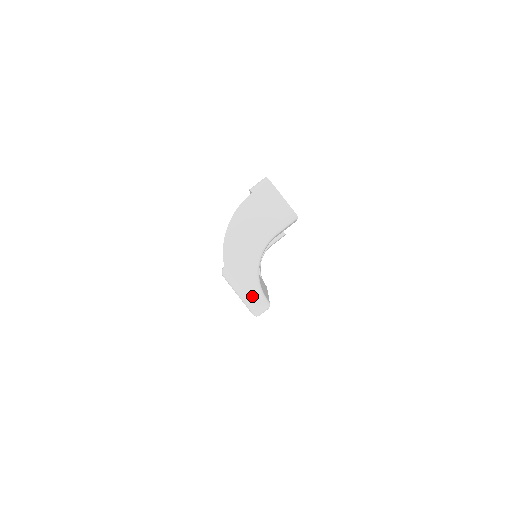
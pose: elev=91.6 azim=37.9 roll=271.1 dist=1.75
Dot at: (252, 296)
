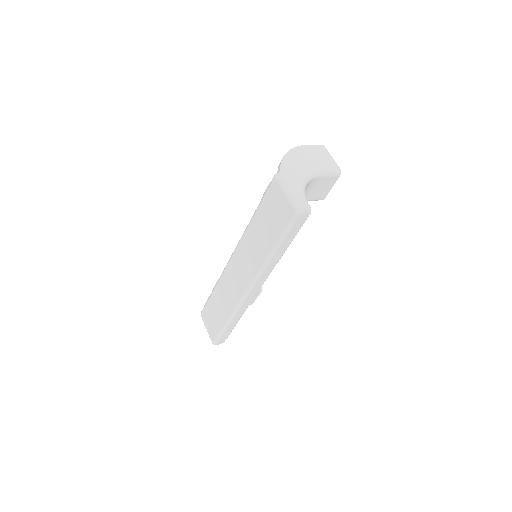
Dot at: (300, 196)
